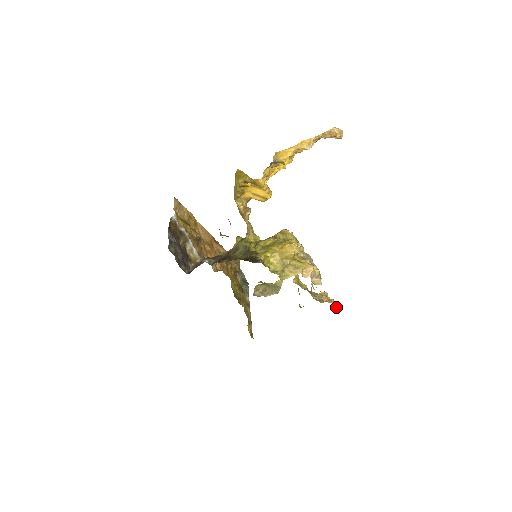
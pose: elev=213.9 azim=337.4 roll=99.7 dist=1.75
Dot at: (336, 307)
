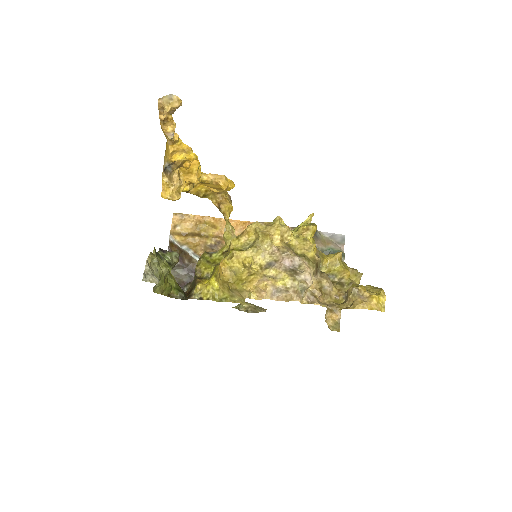
Dot at: (375, 309)
